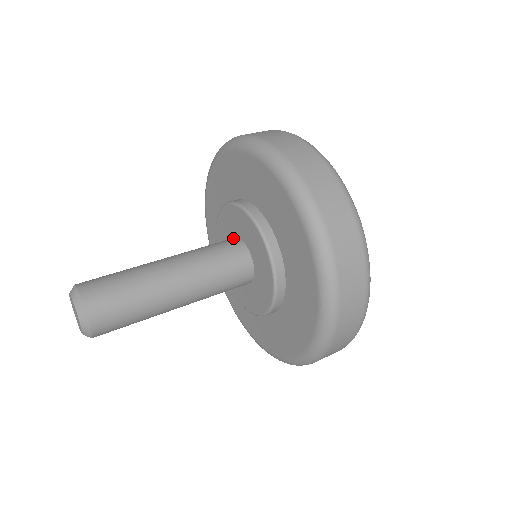
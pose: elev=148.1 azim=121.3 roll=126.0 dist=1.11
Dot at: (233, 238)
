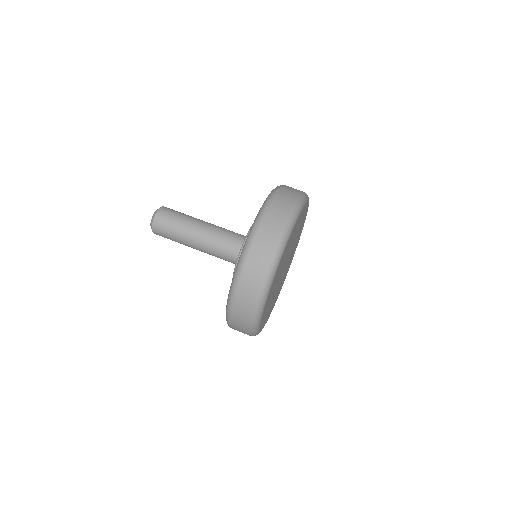
Dot at: occluded
